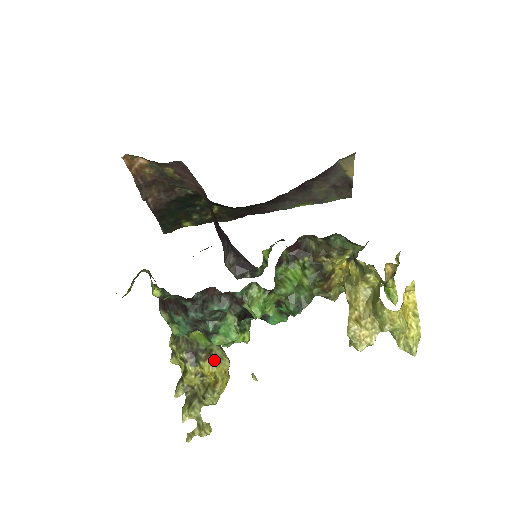
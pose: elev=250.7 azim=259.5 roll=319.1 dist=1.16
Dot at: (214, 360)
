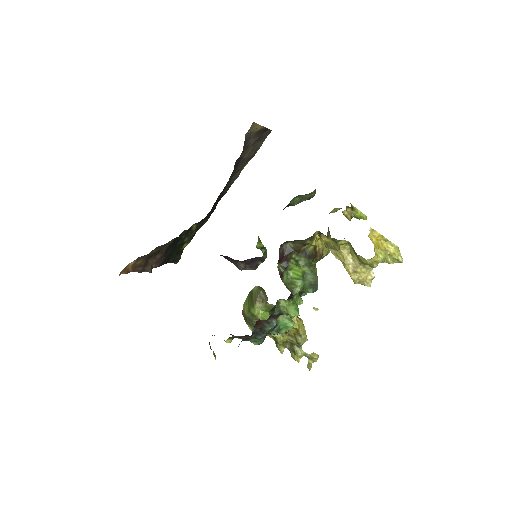
Dot at: occluded
